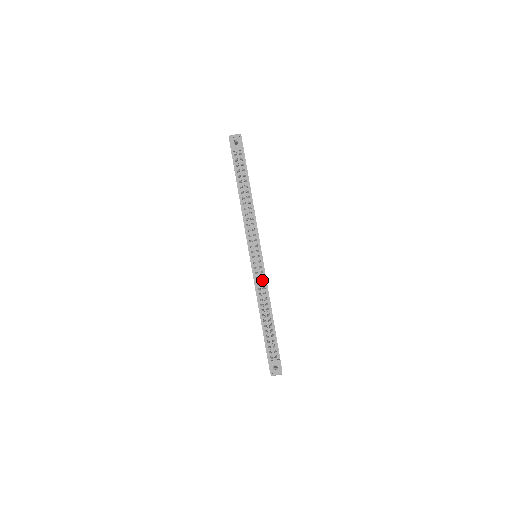
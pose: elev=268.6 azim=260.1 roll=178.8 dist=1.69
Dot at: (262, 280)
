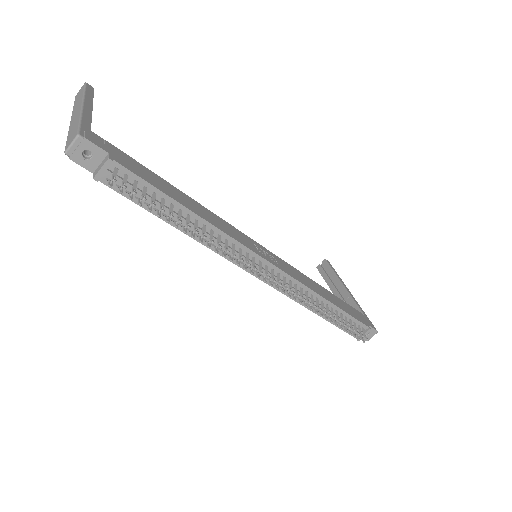
Dot at: (291, 284)
